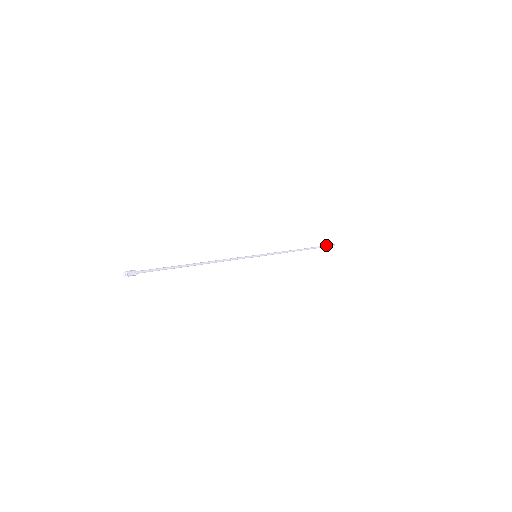
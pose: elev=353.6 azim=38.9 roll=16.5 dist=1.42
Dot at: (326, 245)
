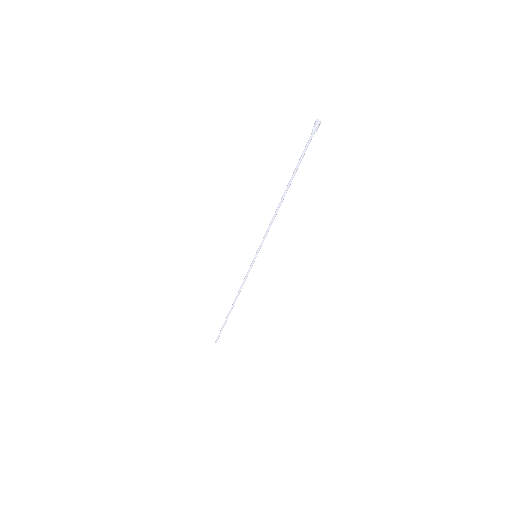
Dot at: (219, 333)
